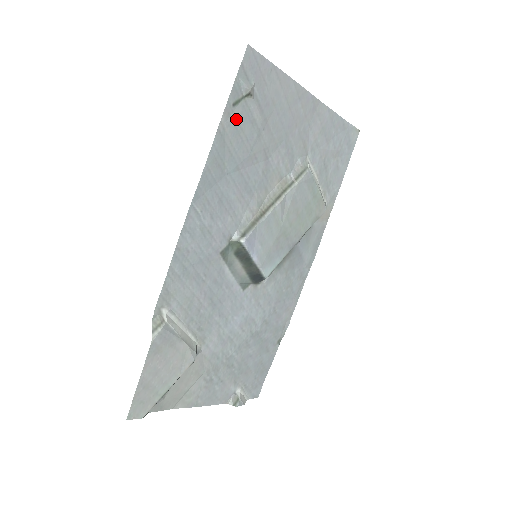
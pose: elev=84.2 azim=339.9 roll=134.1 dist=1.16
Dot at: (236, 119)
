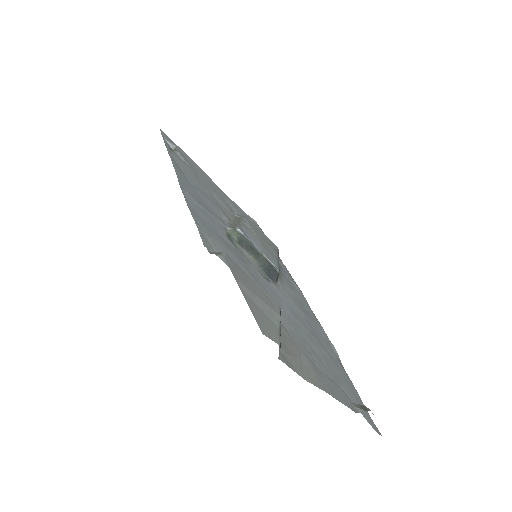
Dot at: (176, 158)
